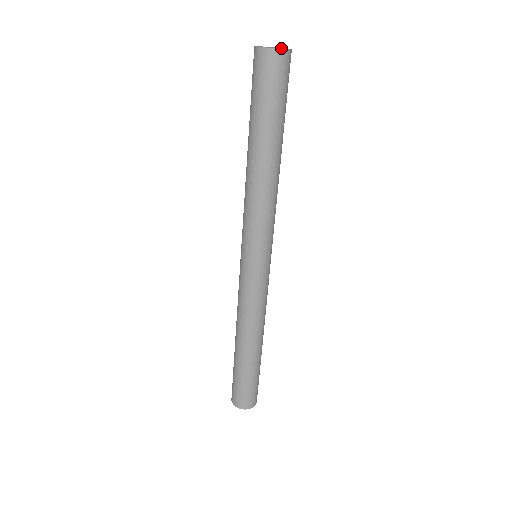
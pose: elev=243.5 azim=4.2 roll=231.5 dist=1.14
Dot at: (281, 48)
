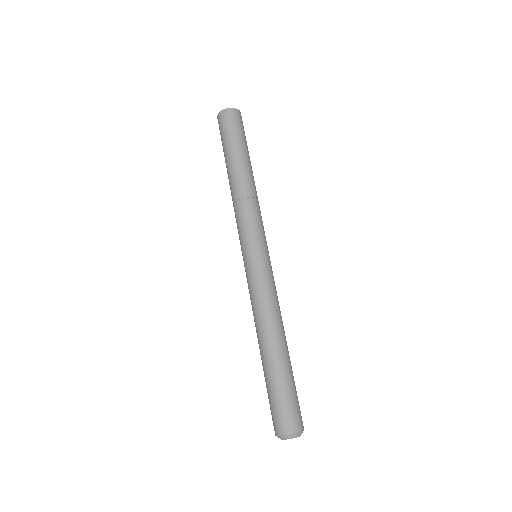
Dot at: occluded
